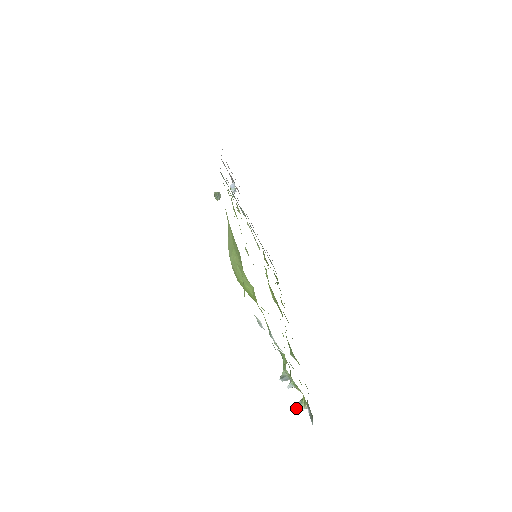
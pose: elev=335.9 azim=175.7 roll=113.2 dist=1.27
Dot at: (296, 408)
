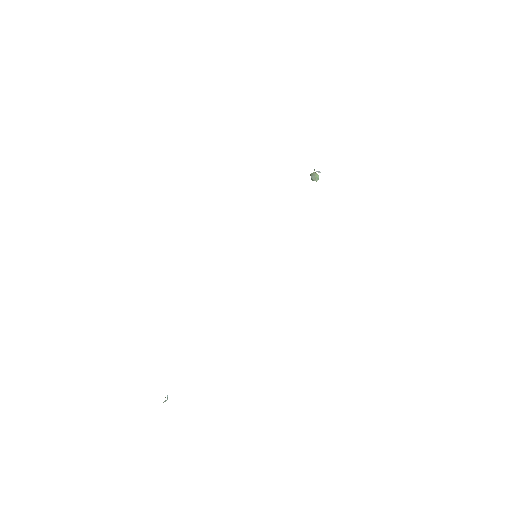
Dot at: occluded
